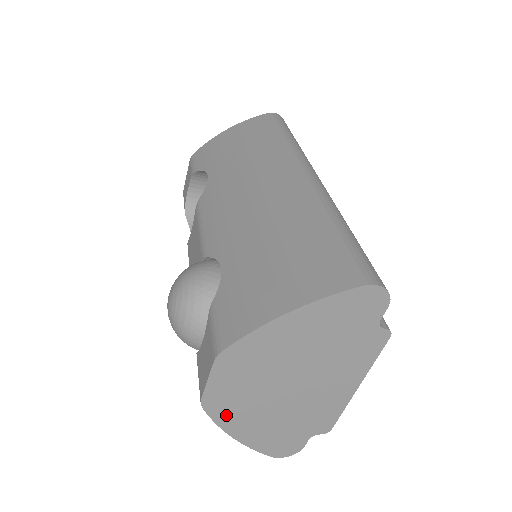
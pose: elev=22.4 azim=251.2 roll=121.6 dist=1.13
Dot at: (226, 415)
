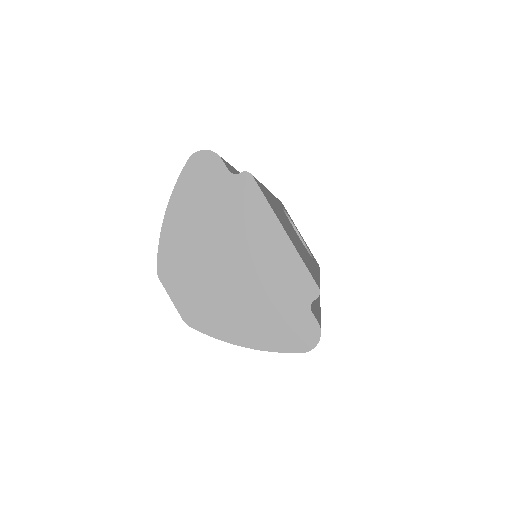
Dot at: (214, 325)
